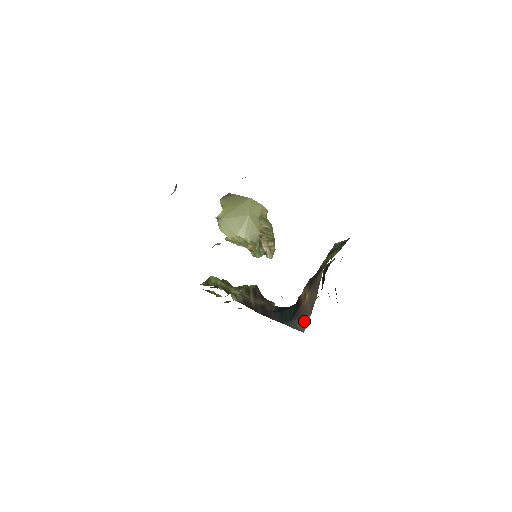
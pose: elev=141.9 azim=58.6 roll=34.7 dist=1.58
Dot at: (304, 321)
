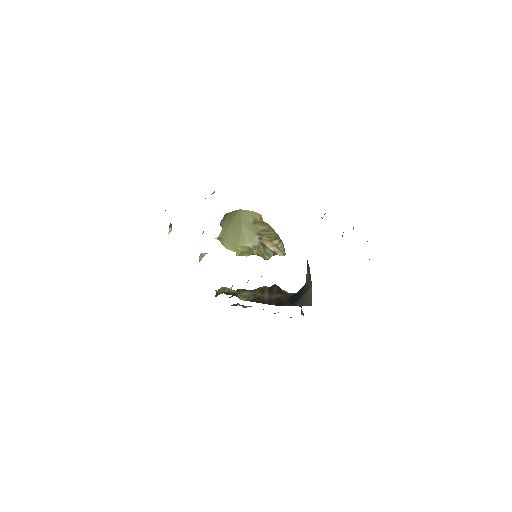
Dot at: (308, 295)
